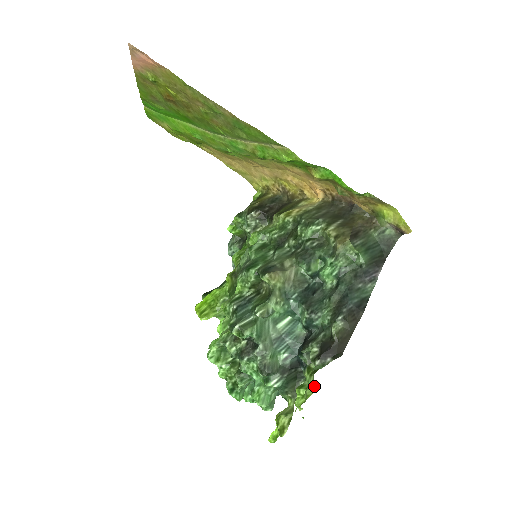
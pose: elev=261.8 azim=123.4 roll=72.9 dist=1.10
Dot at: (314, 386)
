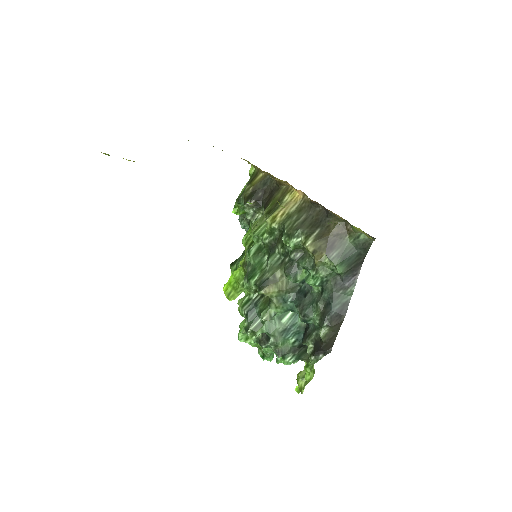
Dot at: (314, 372)
